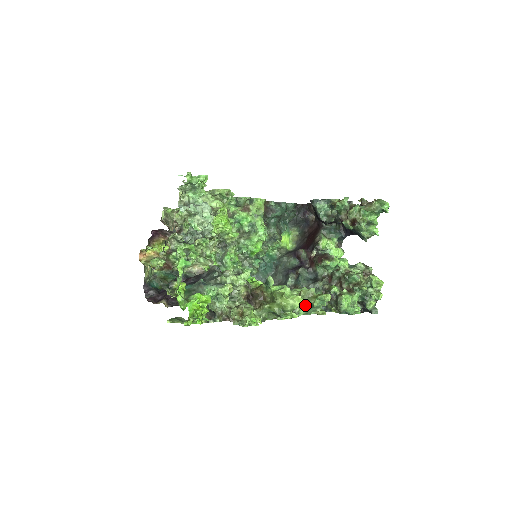
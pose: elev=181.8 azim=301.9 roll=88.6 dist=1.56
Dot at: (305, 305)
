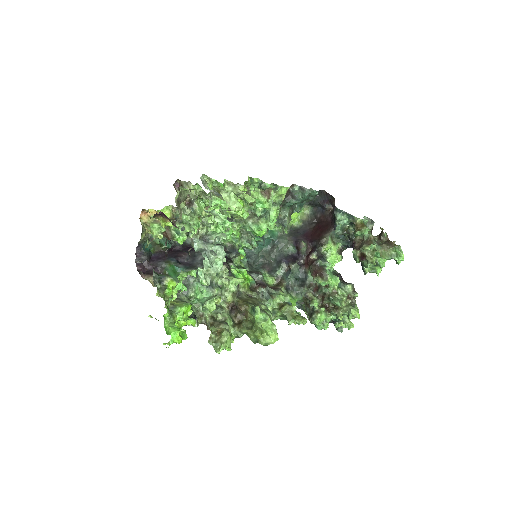
Dot at: (281, 316)
